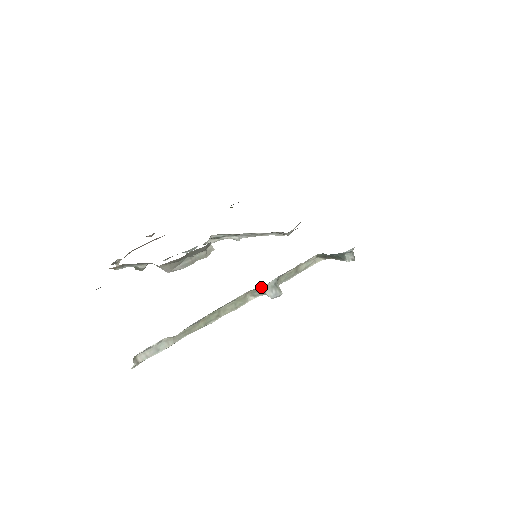
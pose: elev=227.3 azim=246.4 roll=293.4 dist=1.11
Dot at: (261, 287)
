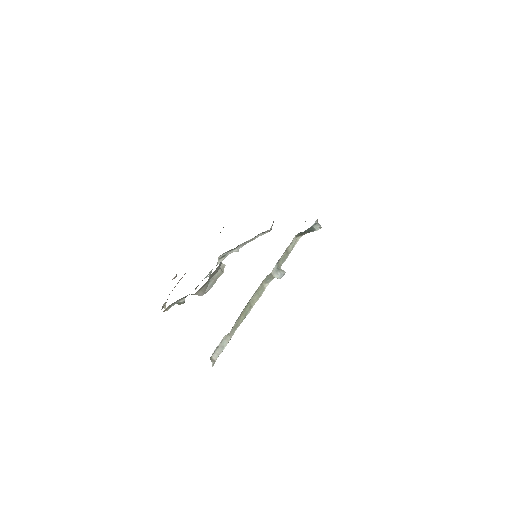
Dot at: (269, 275)
